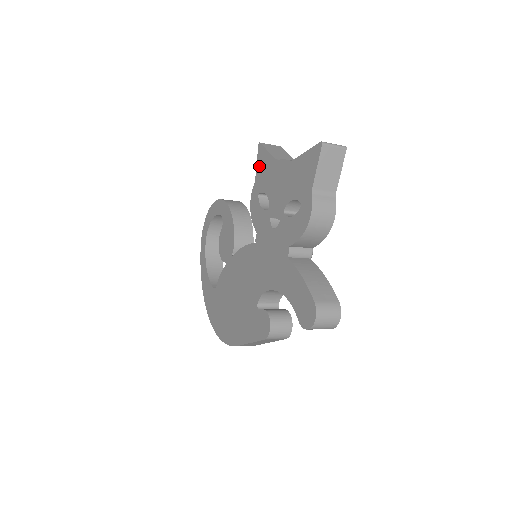
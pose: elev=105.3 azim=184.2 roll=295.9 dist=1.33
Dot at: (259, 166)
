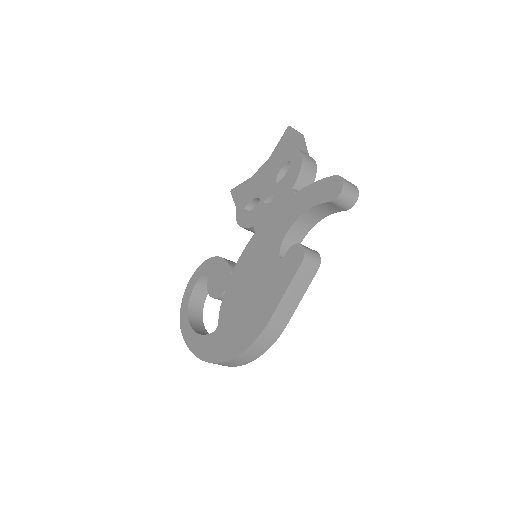
Dot at: (237, 198)
